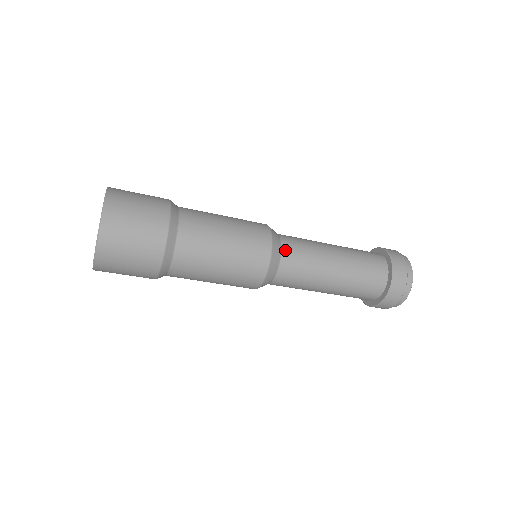
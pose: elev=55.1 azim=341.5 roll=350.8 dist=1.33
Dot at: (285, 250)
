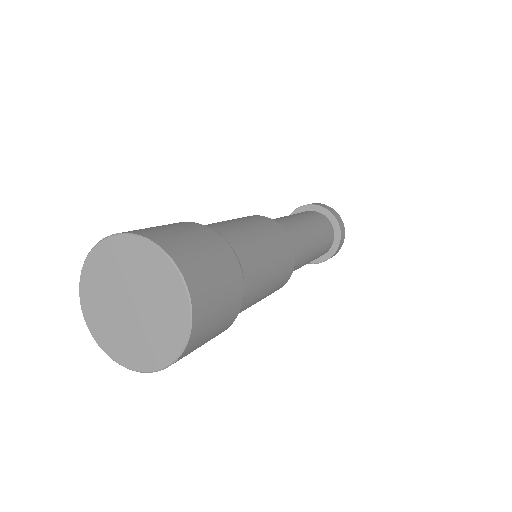
Dot at: occluded
